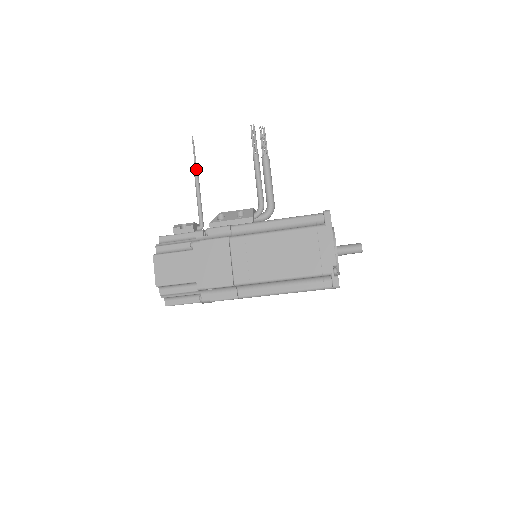
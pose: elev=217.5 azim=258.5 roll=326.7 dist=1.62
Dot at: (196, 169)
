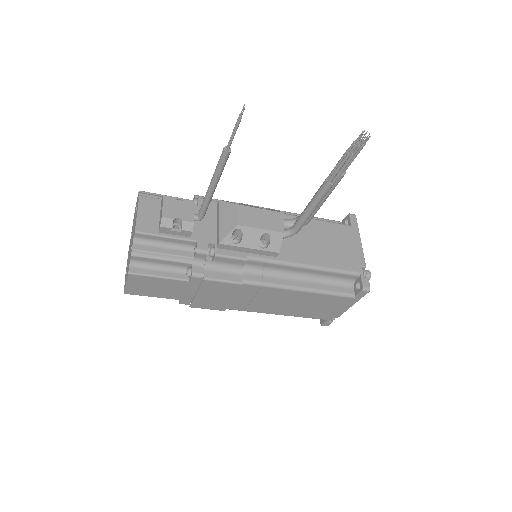
Dot at: (226, 159)
